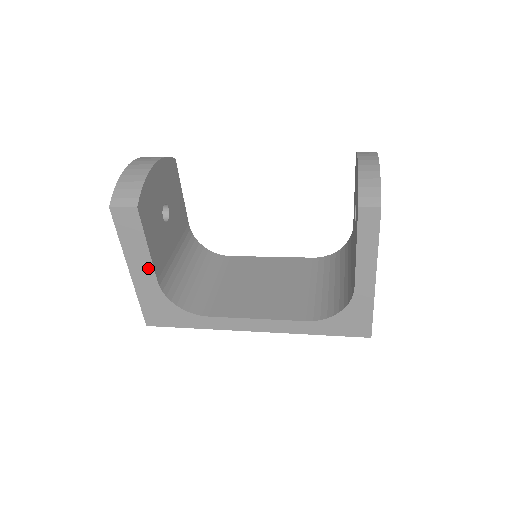
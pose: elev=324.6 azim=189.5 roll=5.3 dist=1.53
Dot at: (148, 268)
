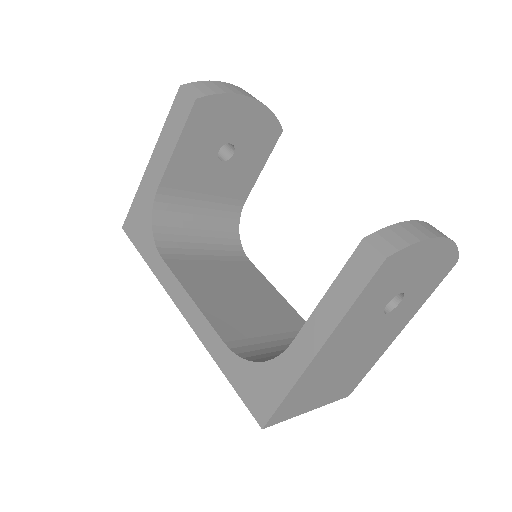
Dot at: (162, 168)
